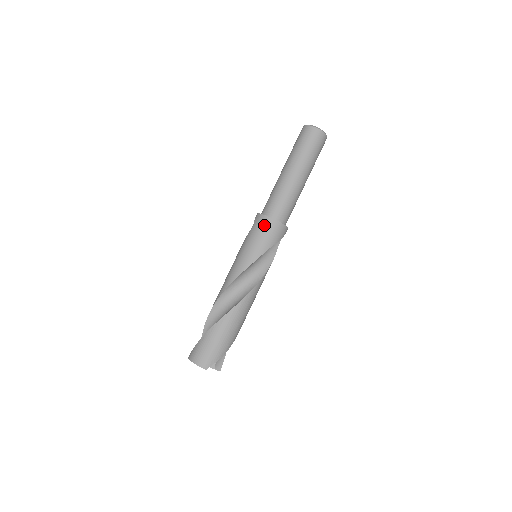
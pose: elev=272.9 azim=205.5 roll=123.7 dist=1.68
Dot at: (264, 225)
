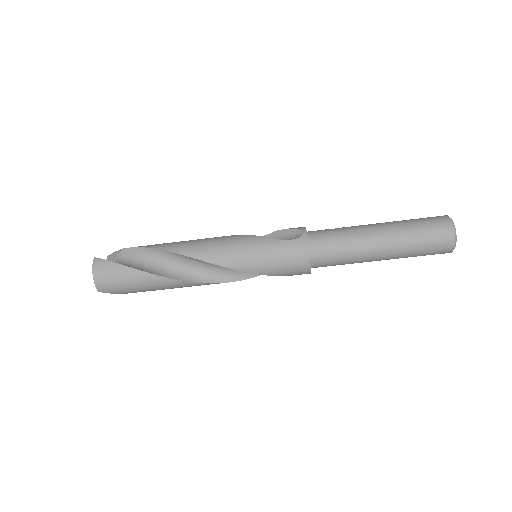
Dot at: (297, 259)
